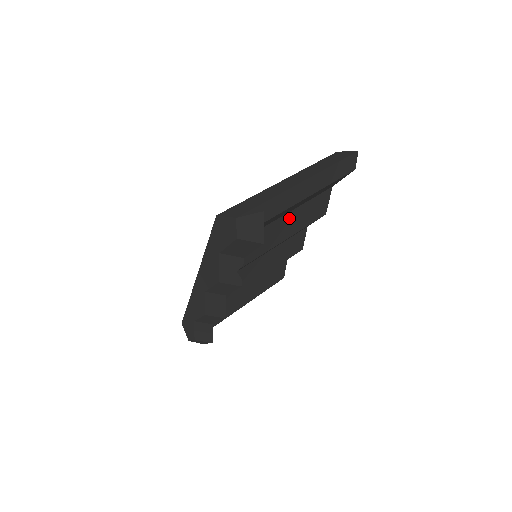
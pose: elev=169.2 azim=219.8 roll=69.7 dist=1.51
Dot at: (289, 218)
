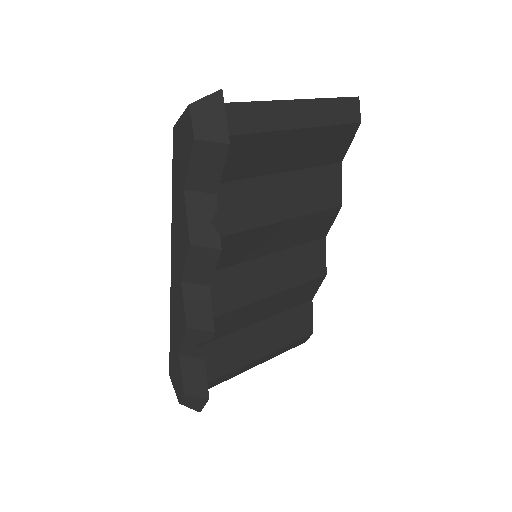
Dot at: (286, 183)
